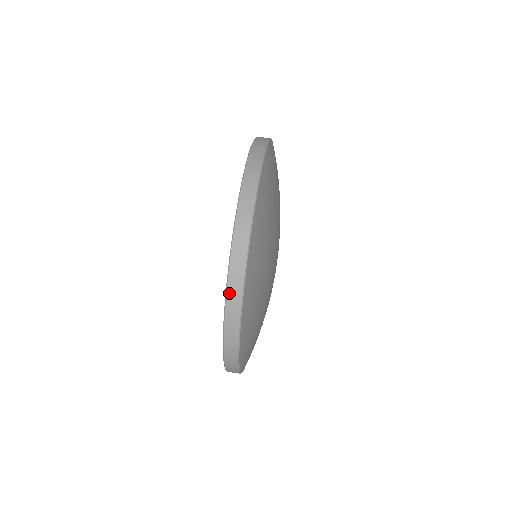
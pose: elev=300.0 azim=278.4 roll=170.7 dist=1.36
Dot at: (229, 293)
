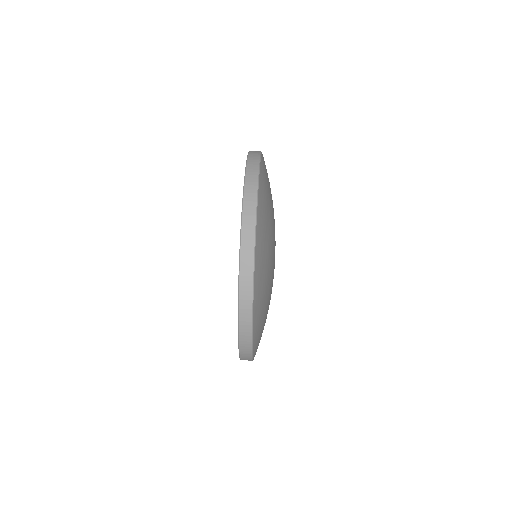
Dot at: (241, 325)
